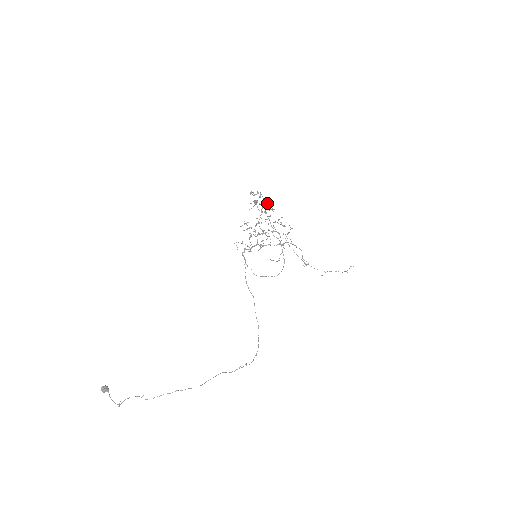
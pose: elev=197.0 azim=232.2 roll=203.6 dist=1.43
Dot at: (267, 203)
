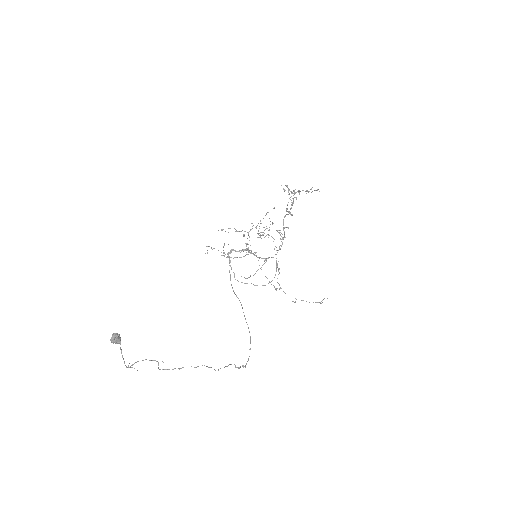
Dot at: occluded
